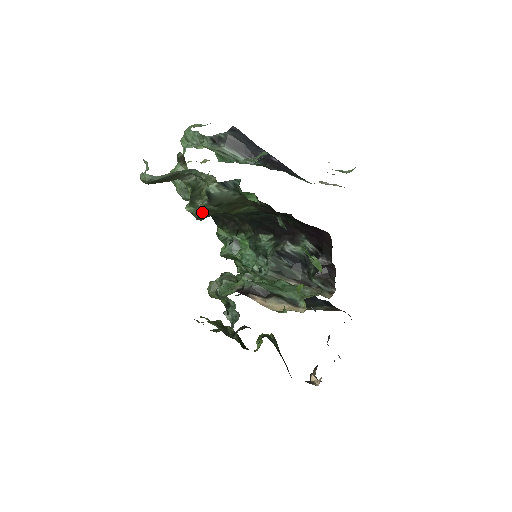
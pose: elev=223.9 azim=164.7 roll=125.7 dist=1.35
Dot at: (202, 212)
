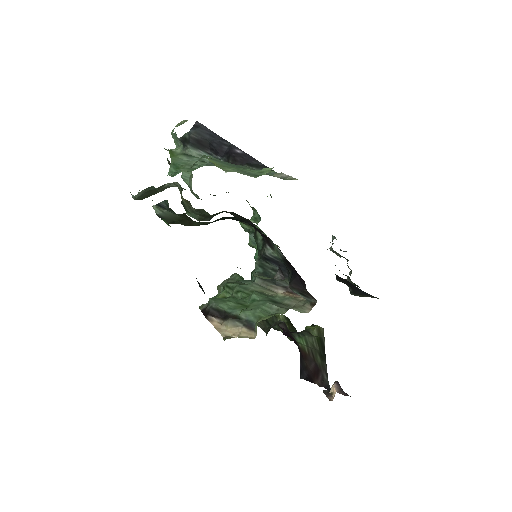
Dot at: (199, 216)
